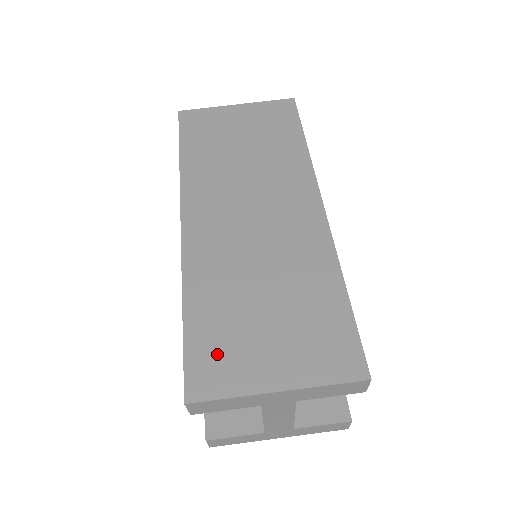
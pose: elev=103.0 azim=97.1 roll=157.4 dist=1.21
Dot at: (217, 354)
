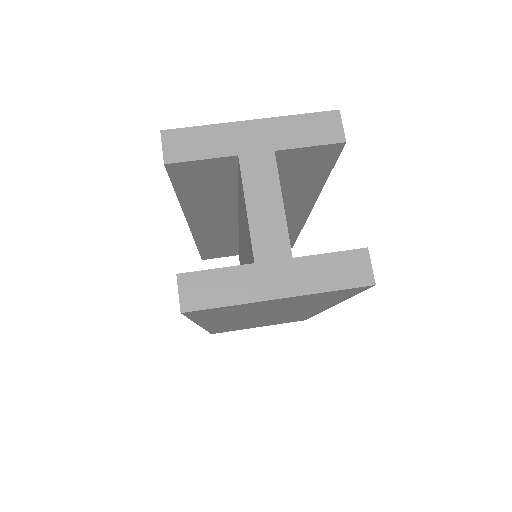
Dot at: occluded
